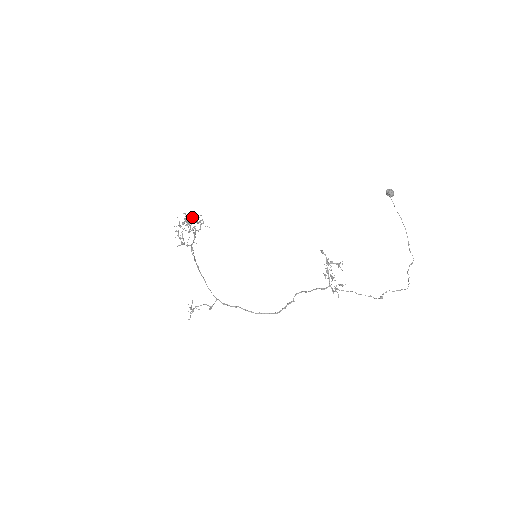
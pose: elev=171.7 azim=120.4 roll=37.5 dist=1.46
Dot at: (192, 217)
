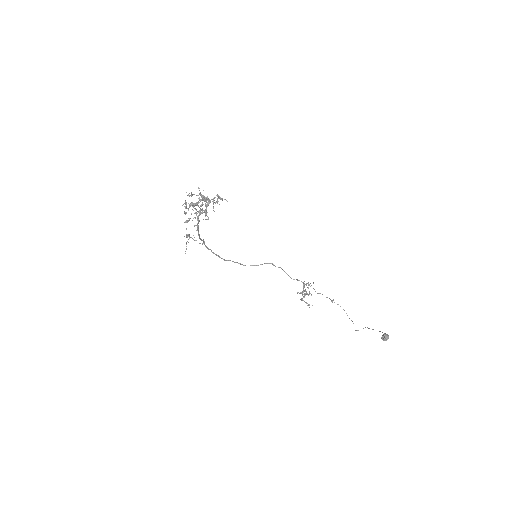
Dot at: occluded
